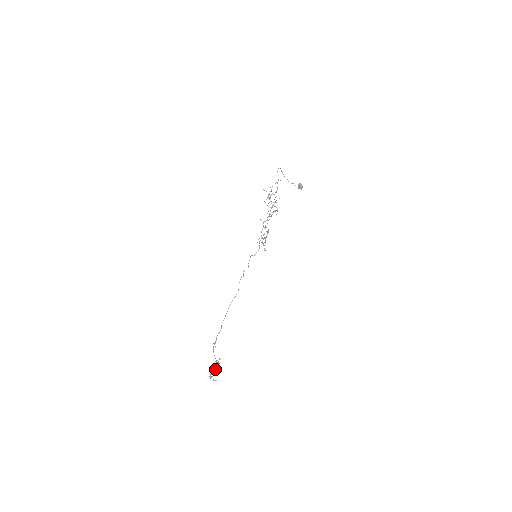
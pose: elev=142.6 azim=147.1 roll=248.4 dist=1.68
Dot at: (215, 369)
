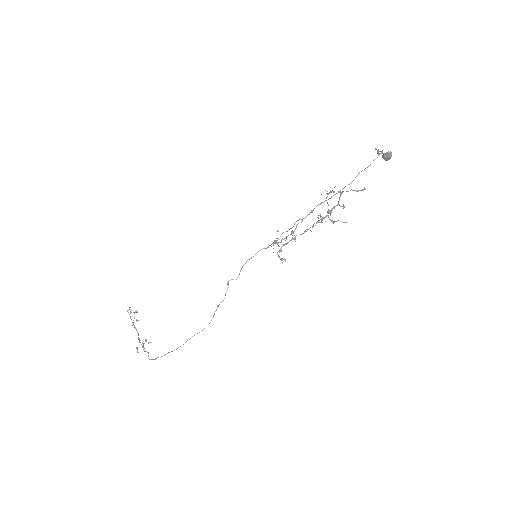
Dot at: (139, 340)
